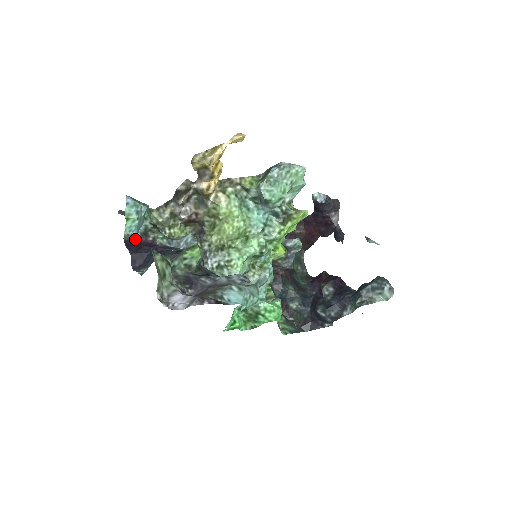
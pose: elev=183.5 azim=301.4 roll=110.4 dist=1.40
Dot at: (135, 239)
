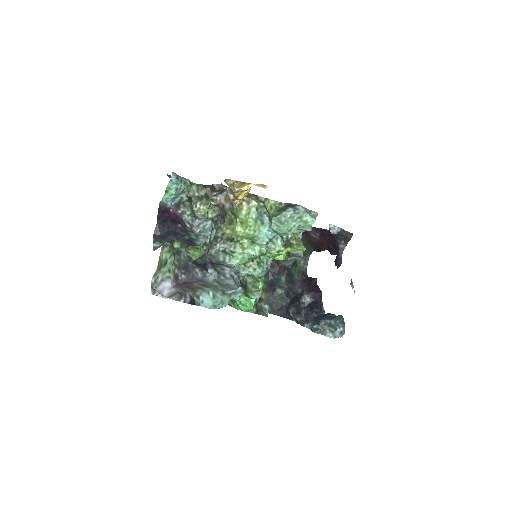
Dot at: (168, 208)
